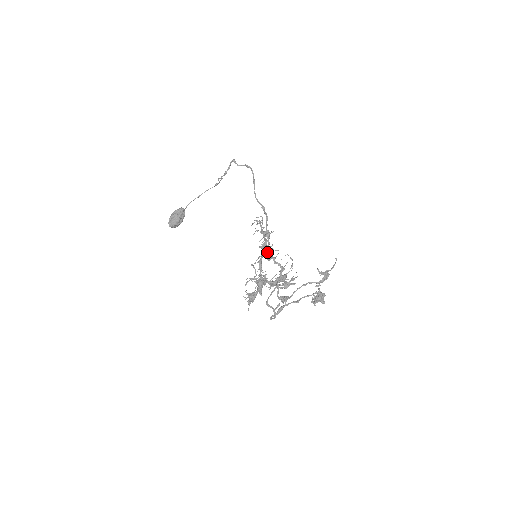
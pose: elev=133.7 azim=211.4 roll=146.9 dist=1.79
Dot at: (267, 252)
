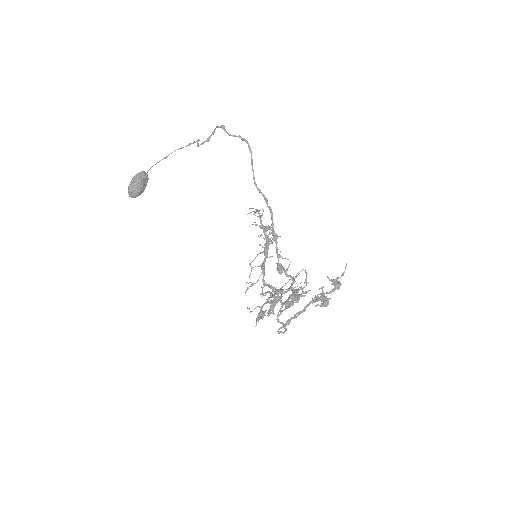
Dot at: (272, 256)
